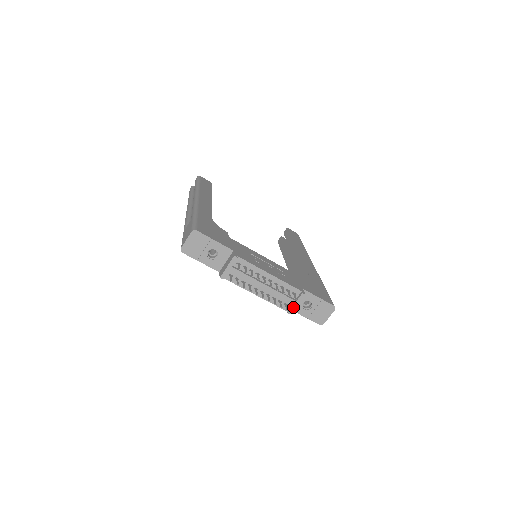
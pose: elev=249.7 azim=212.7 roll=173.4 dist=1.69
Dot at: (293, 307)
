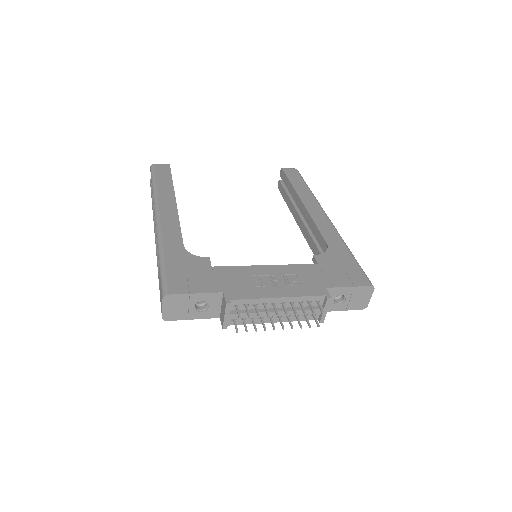
Dot at: (323, 315)
